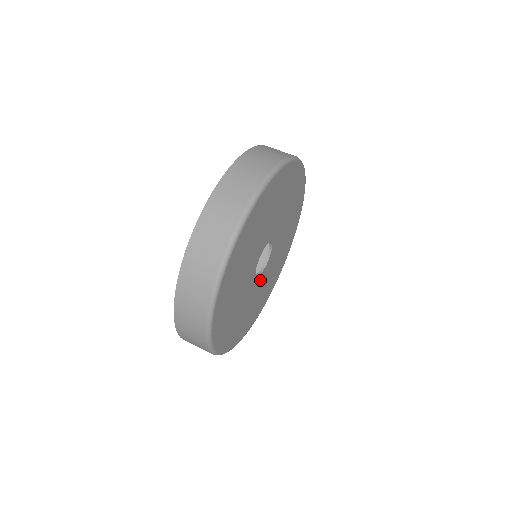
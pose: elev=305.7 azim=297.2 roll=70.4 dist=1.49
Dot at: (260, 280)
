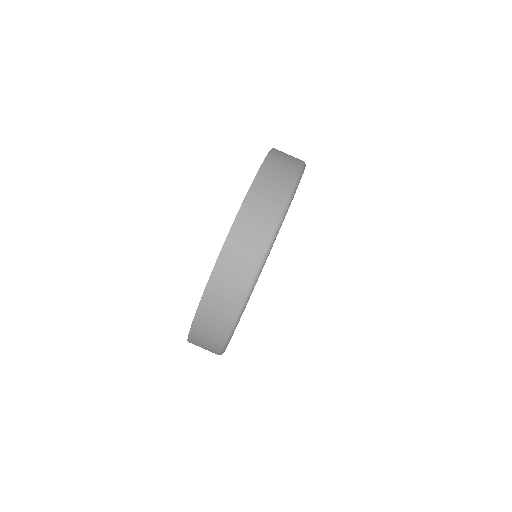
Dot at: occluded
